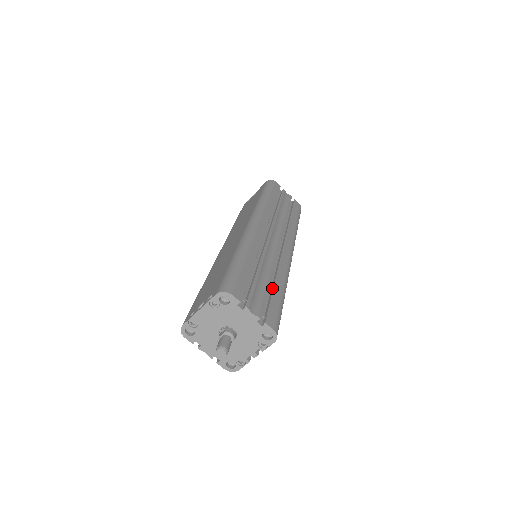
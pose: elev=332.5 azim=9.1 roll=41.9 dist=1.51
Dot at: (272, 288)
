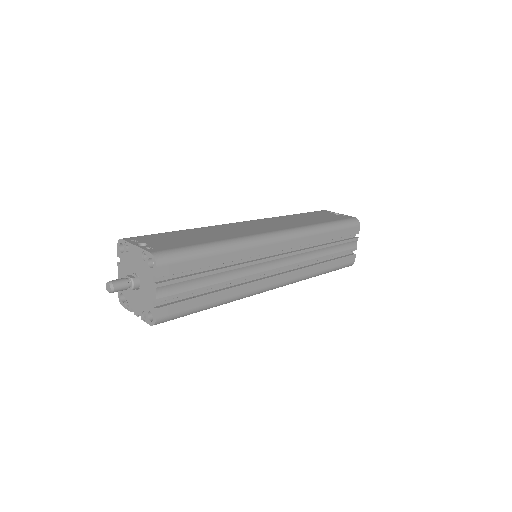
Dot at: (209, 293)
